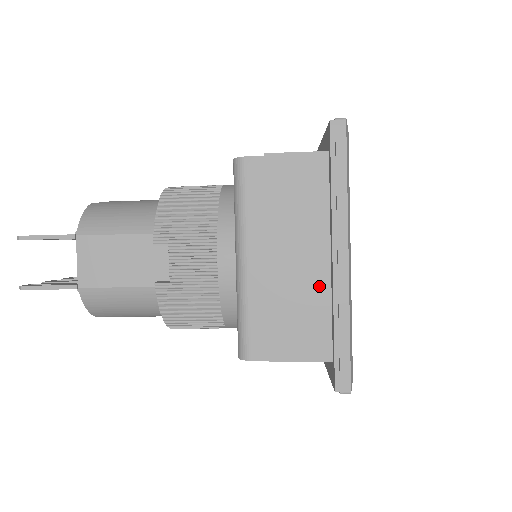
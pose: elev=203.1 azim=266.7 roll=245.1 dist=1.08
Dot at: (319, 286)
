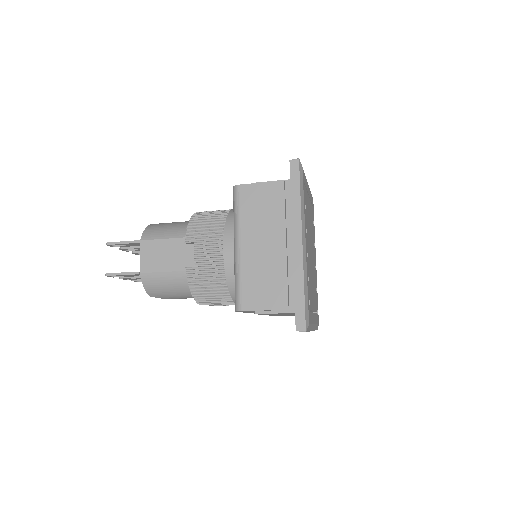
Dot at: (284, 262)
